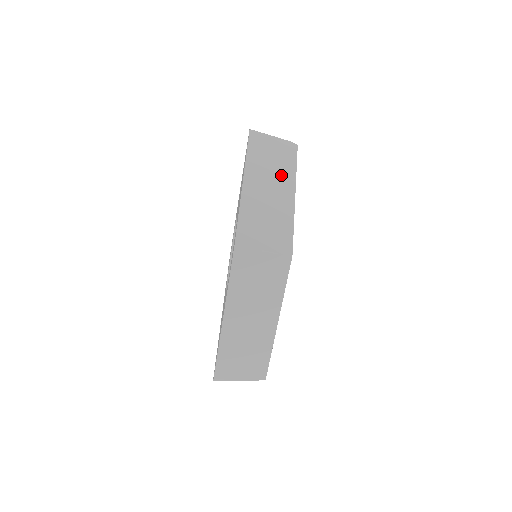
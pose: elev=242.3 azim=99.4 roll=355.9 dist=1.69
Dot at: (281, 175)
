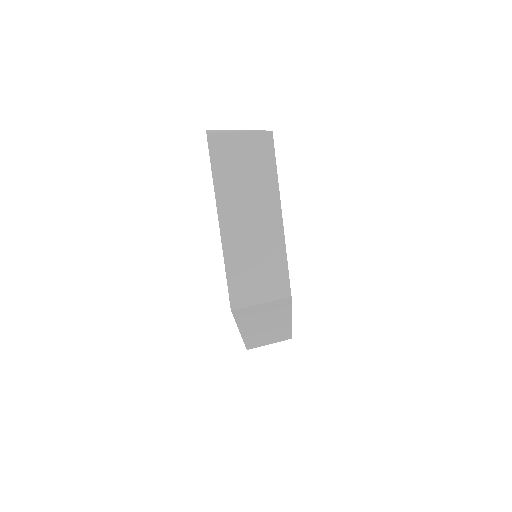
Dot at: (260, 193)
